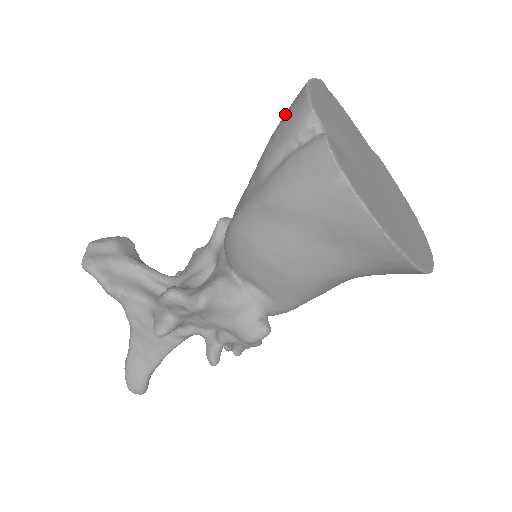
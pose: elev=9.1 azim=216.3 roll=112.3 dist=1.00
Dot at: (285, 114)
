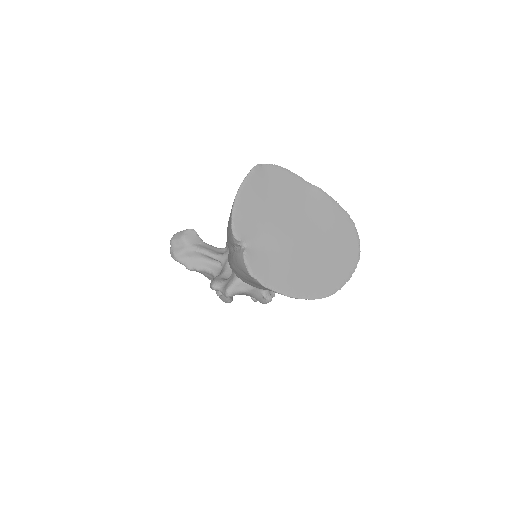
Dot at: occluded
